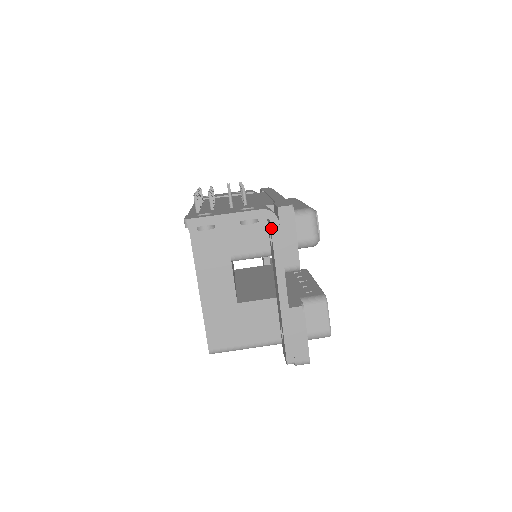
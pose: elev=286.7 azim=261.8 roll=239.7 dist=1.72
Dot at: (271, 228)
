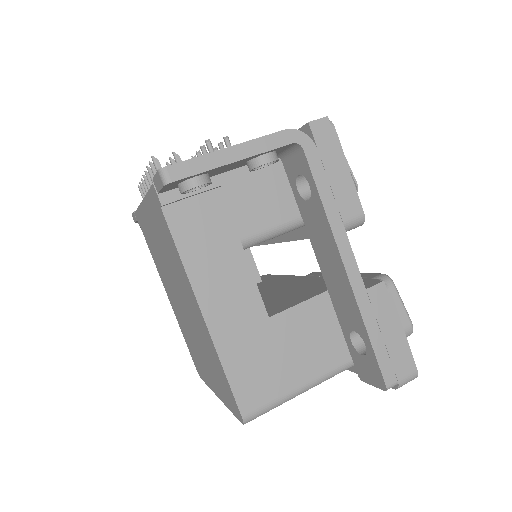
Dot at: (307, 159)
